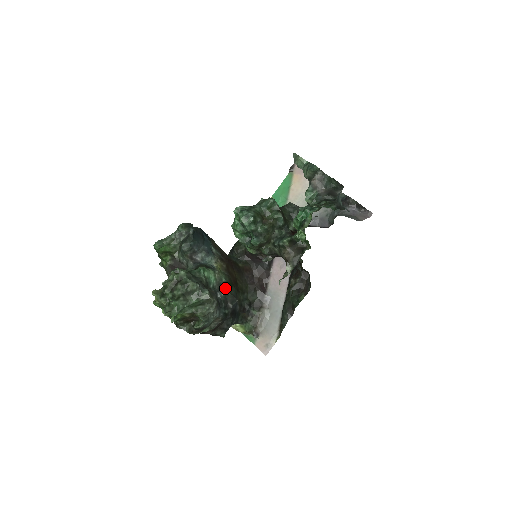
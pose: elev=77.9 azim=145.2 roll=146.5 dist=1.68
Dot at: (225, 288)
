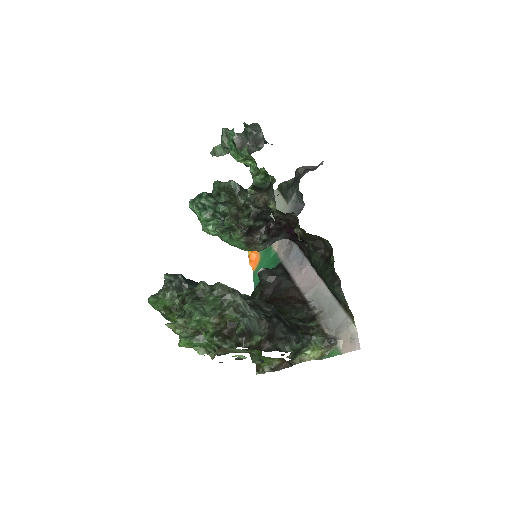
Dot at: (249, 299)
